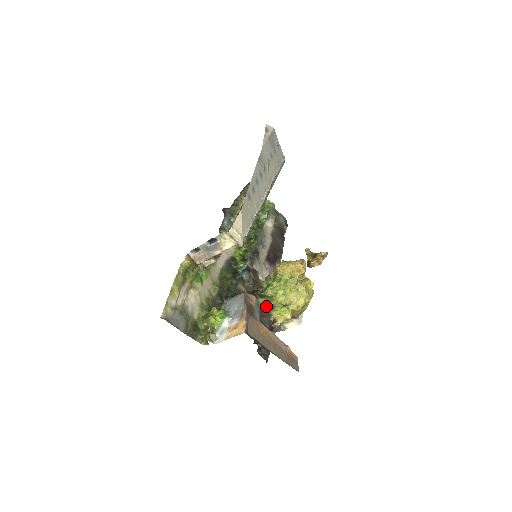
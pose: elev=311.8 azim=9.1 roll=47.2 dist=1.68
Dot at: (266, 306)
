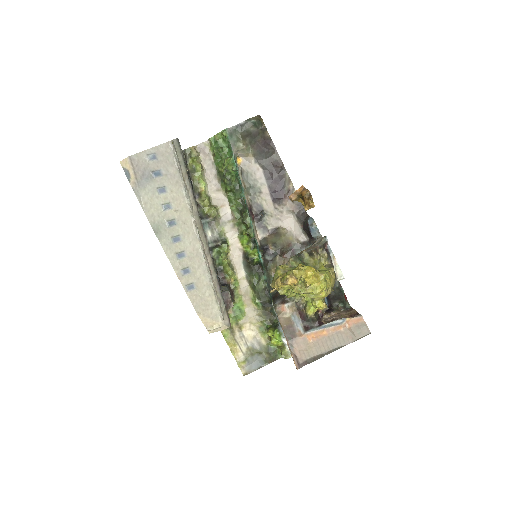
Dot at: (302, 296)
